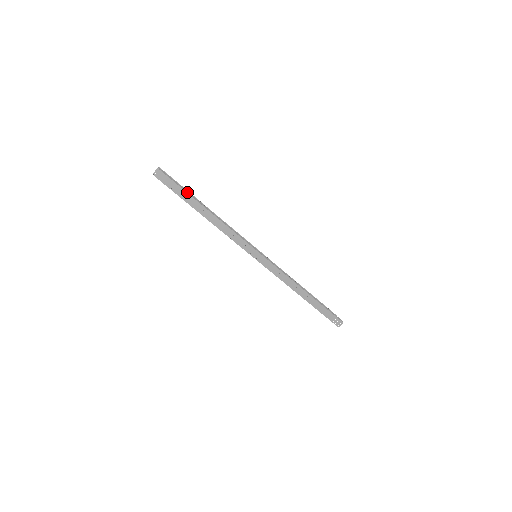
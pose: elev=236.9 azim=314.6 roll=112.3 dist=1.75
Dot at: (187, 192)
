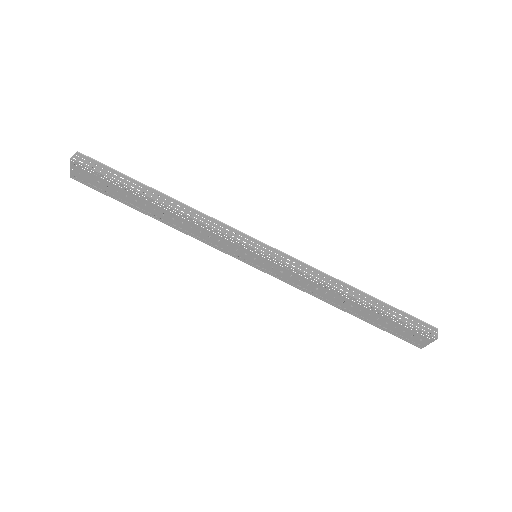
Dot at: (124, 175)
